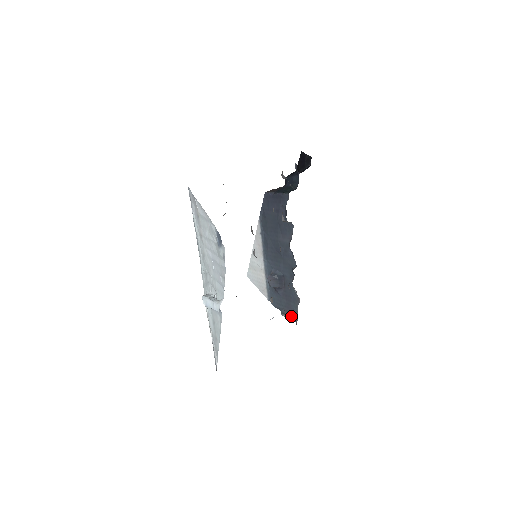
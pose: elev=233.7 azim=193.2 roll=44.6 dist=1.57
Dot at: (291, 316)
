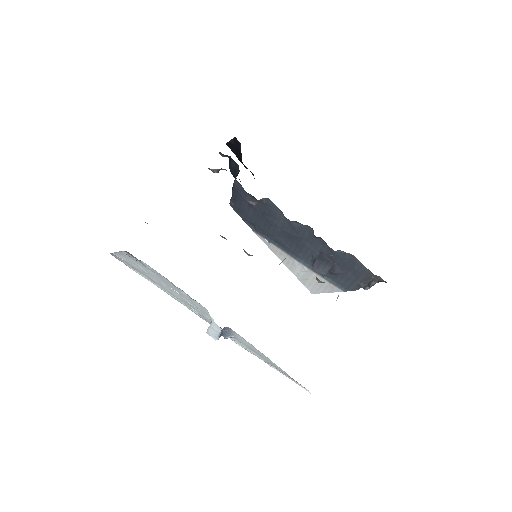
Dot at: (371, 281)
